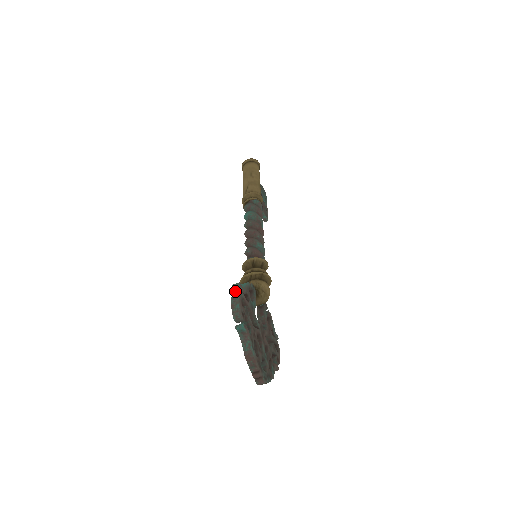
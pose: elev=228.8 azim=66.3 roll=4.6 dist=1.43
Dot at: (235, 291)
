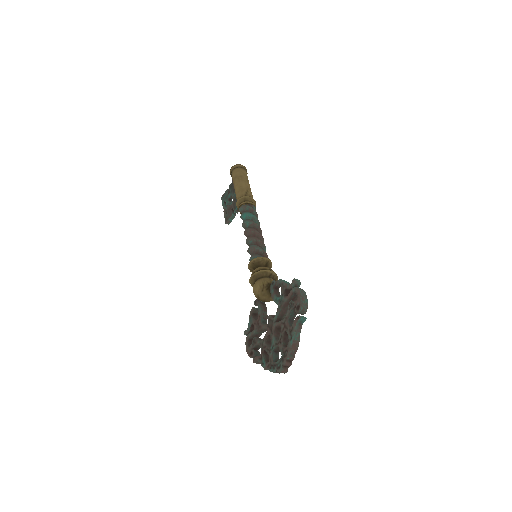
Dot at: (295, 285)
